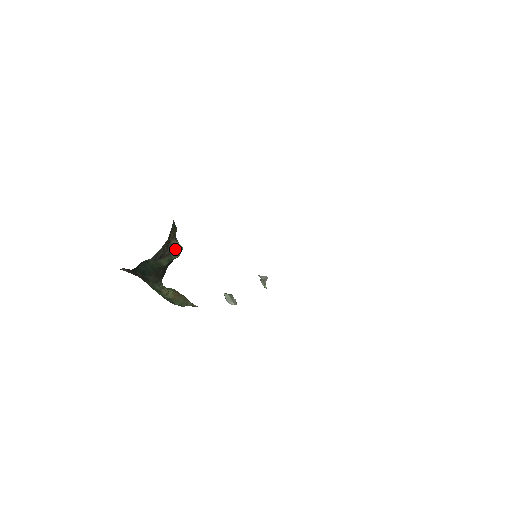
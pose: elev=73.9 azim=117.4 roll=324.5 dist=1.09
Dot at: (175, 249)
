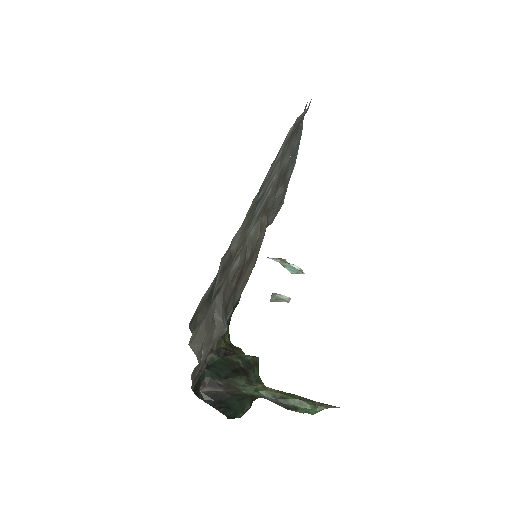
Dot at: occluded
